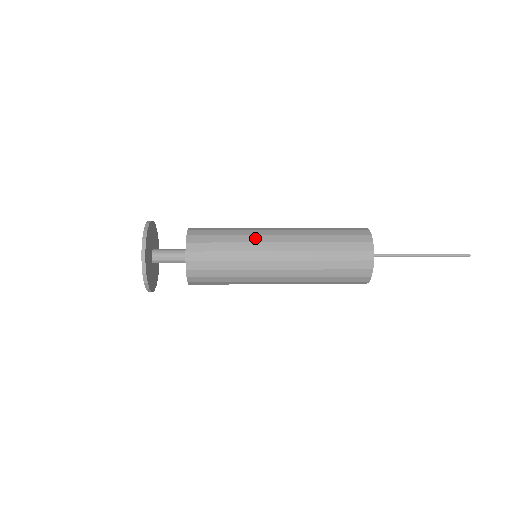
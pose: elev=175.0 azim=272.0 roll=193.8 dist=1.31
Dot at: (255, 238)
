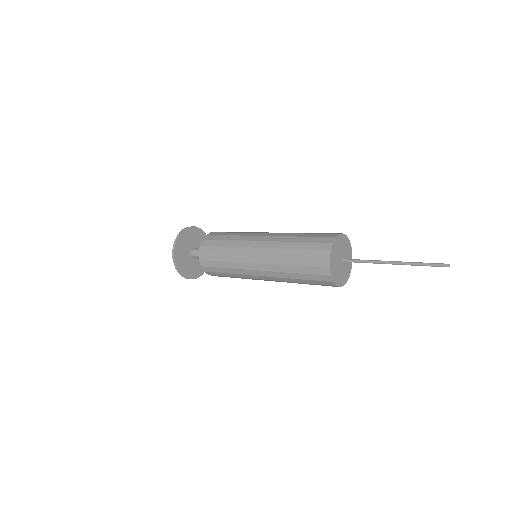
Dot at: (240, 258)
